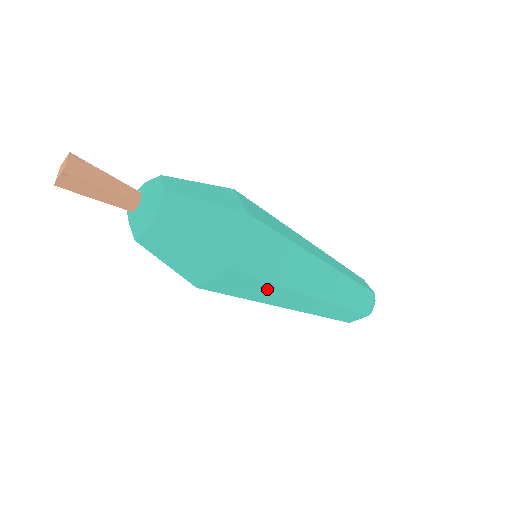
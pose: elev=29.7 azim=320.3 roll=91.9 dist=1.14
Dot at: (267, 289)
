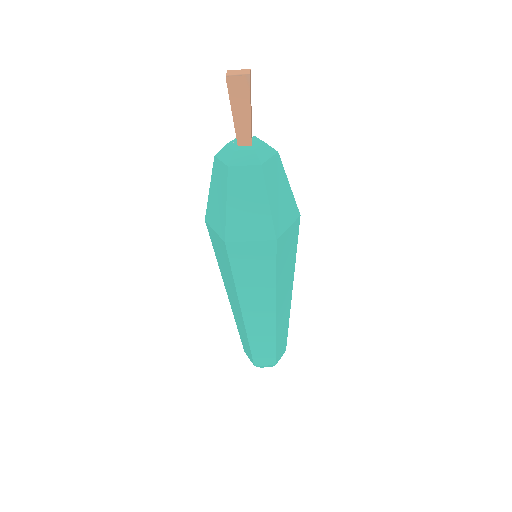
Dot at: (264, 283)
